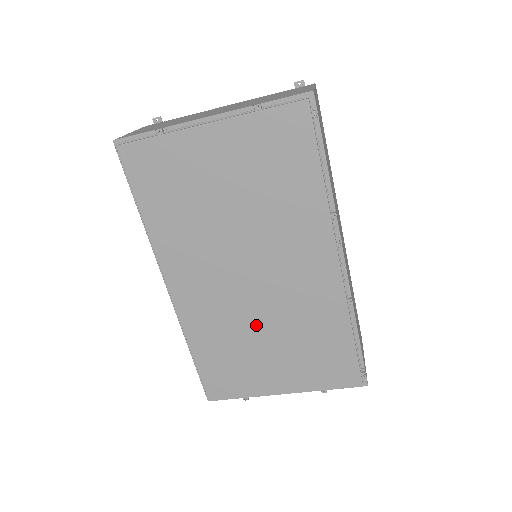
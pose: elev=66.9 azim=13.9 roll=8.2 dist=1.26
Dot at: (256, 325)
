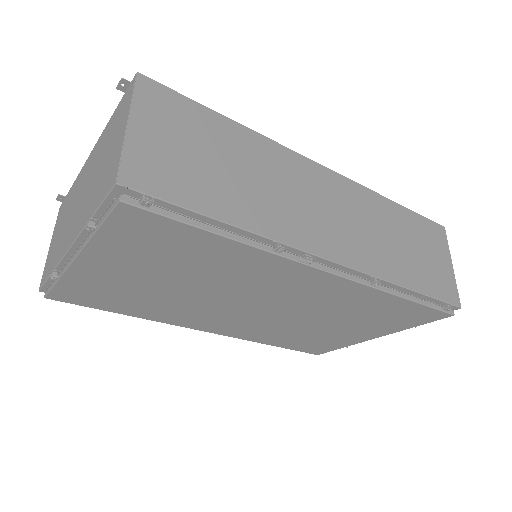
Dot at: (301, 322)
